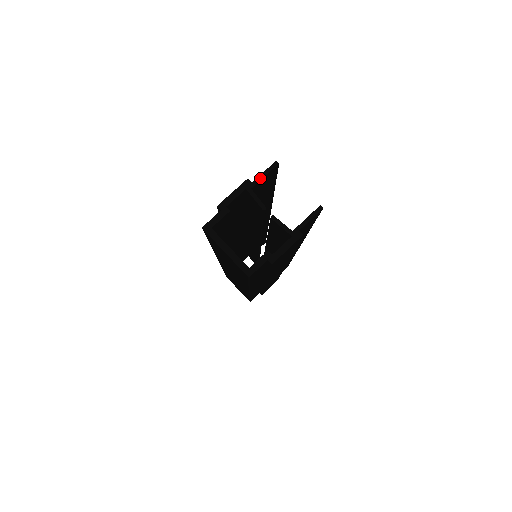
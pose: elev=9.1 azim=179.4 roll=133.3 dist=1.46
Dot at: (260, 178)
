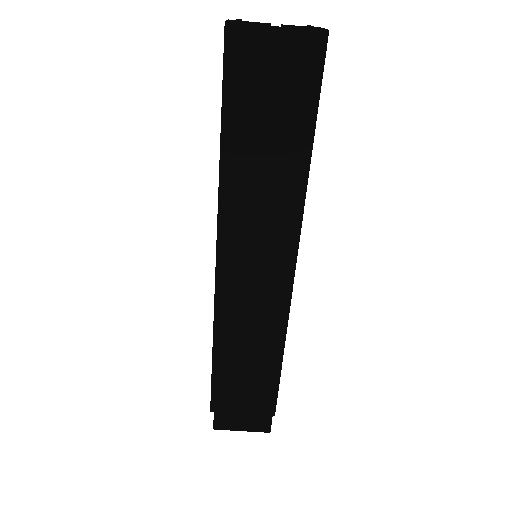
Dot at: occluded
